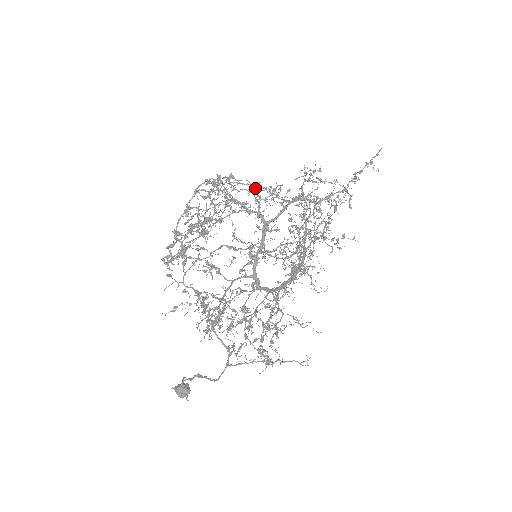
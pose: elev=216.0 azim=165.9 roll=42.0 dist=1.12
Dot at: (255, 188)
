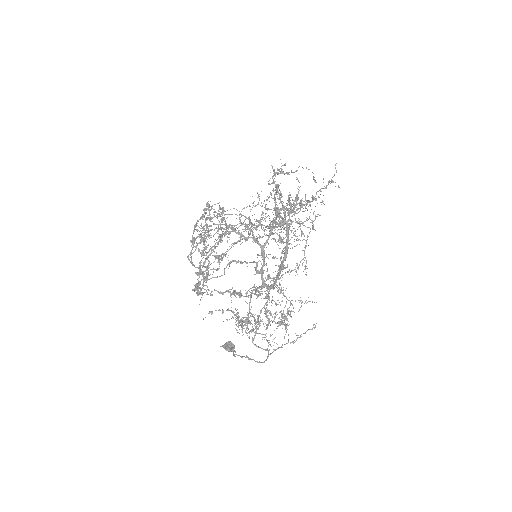
Dot at: occluded
